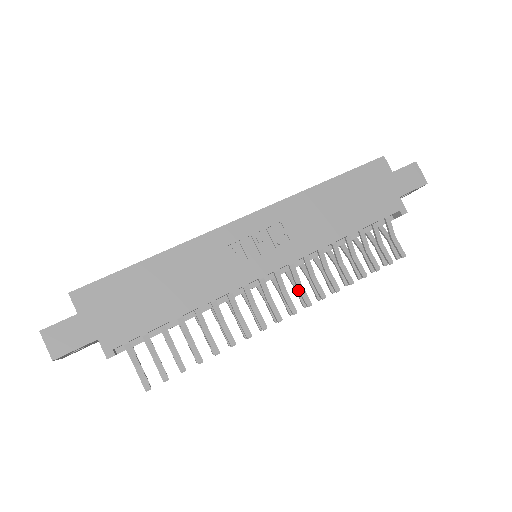
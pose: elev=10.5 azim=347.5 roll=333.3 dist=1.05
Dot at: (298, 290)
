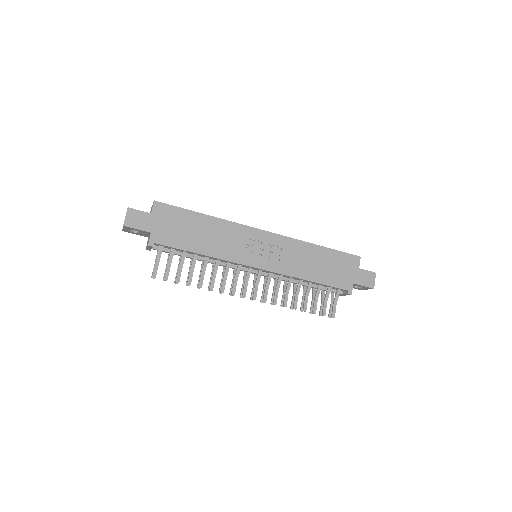
Dot at: (264, 290)
